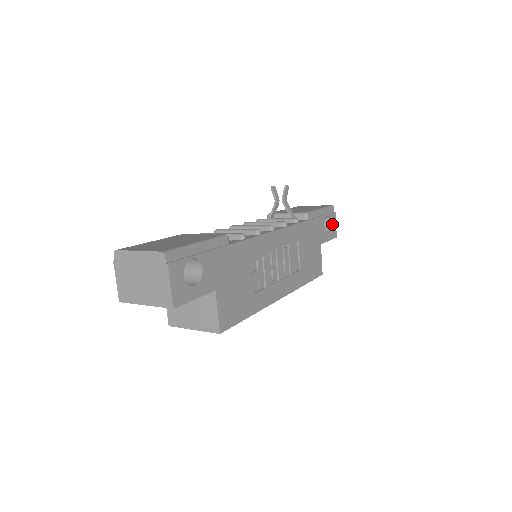
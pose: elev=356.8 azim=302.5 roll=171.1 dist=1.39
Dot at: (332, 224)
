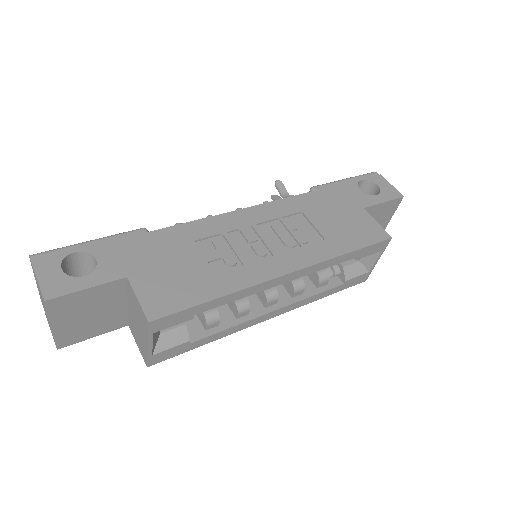
Dot at: (381, 186)
